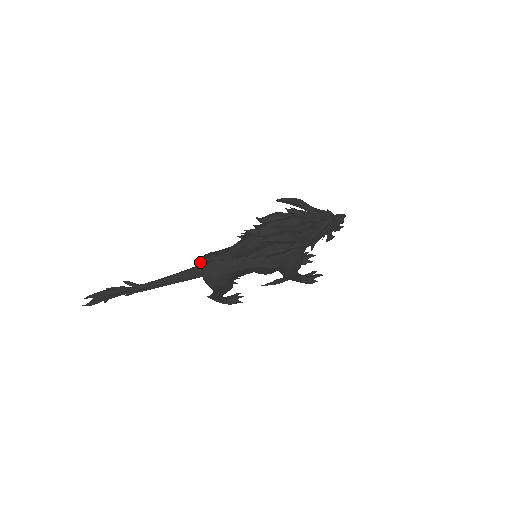
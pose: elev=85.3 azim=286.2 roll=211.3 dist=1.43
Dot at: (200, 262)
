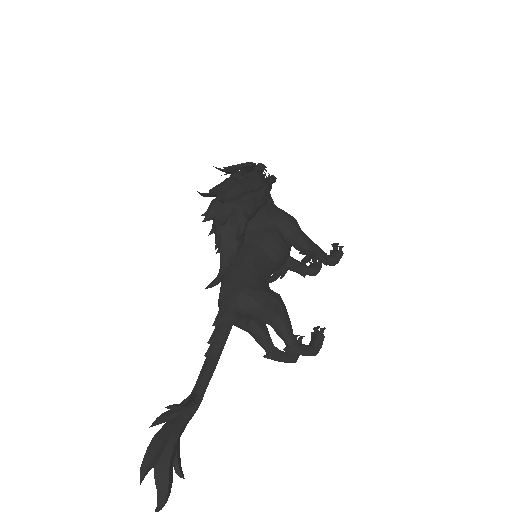
Dot at: occluded
